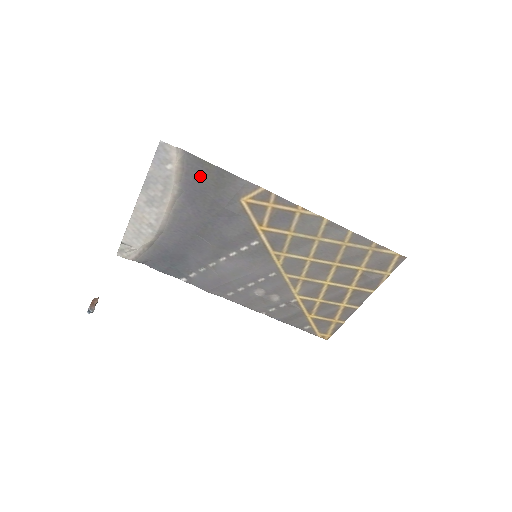
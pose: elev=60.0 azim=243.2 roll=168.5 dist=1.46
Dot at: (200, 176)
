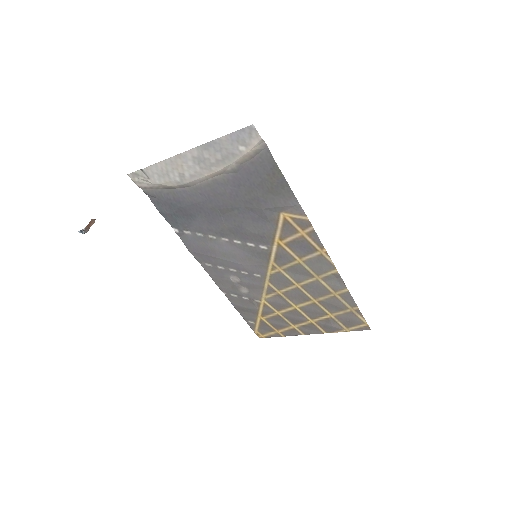
Dot at: (263, 173)
